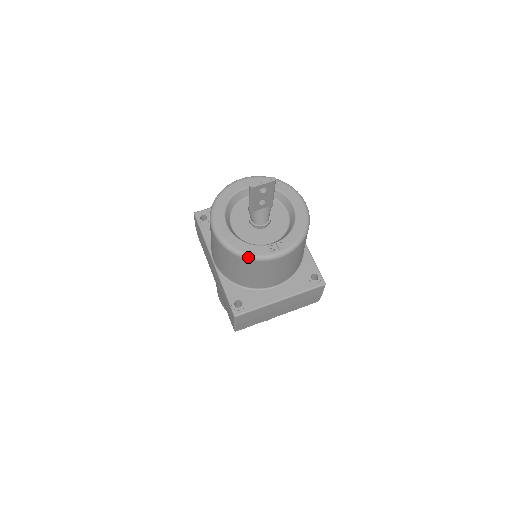
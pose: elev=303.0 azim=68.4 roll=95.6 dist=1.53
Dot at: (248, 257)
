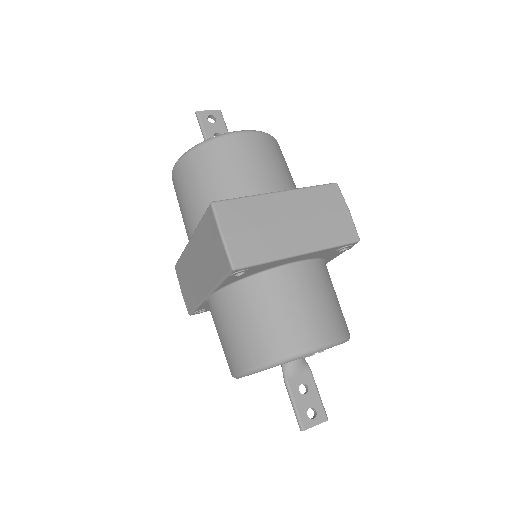
Dot at: (207, 140)
